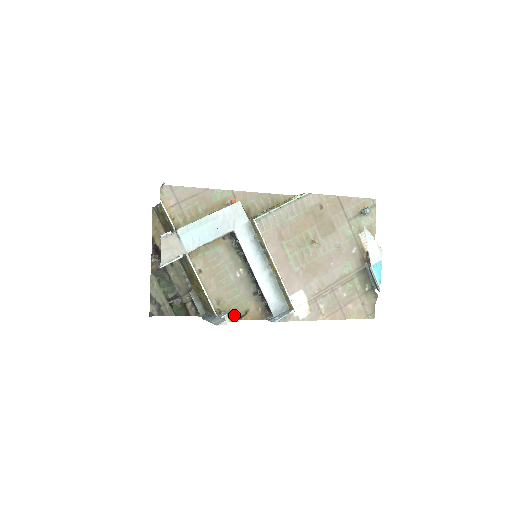
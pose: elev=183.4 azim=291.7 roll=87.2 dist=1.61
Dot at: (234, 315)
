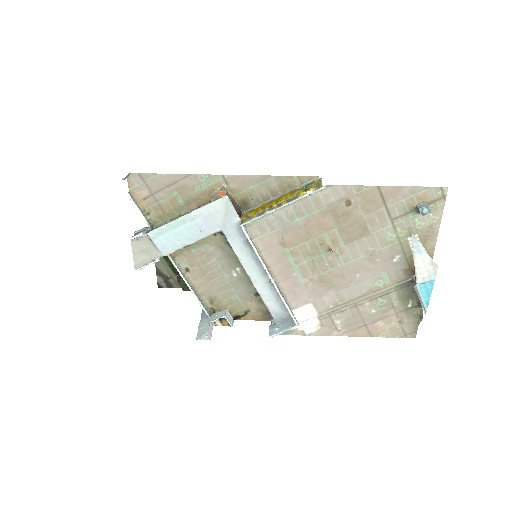
Dot at: (226, 320)
